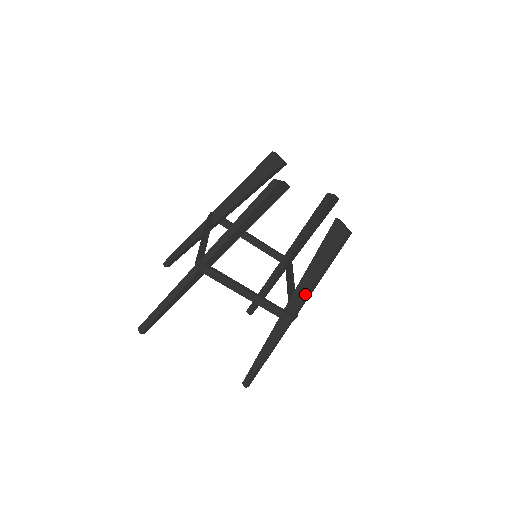
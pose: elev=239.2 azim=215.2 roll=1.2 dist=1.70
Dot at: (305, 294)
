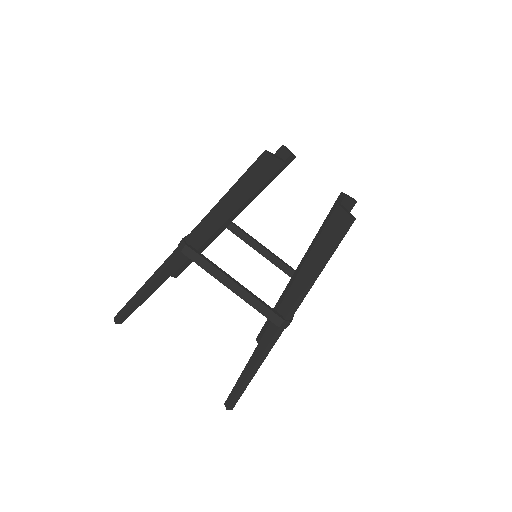
Dot at: (299, 292)
